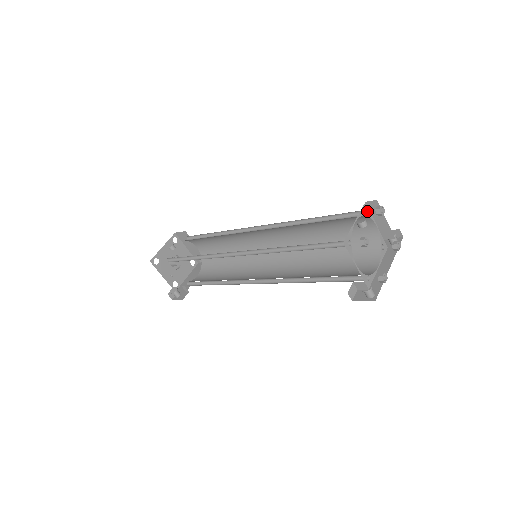
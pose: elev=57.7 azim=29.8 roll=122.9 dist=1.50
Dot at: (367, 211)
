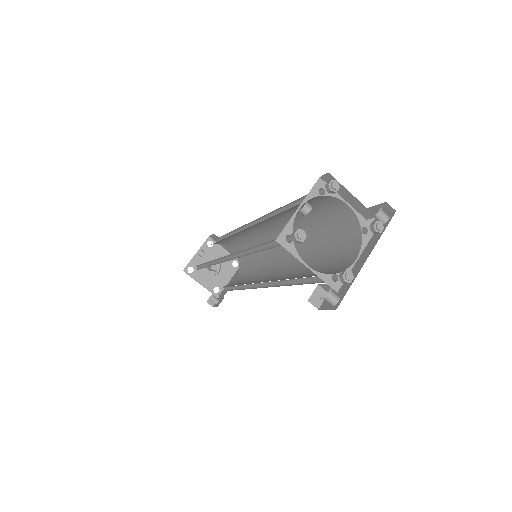
Dot at: (325, 189)
